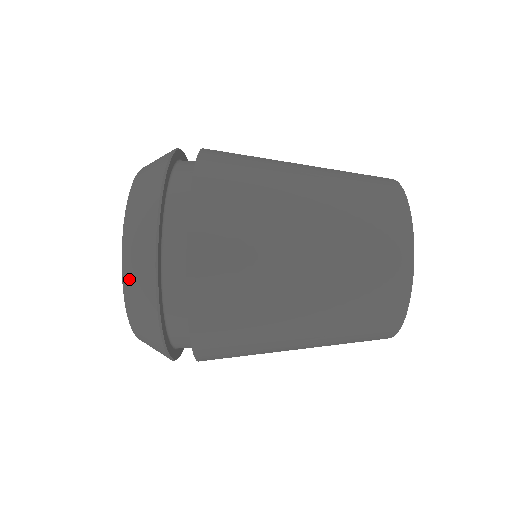
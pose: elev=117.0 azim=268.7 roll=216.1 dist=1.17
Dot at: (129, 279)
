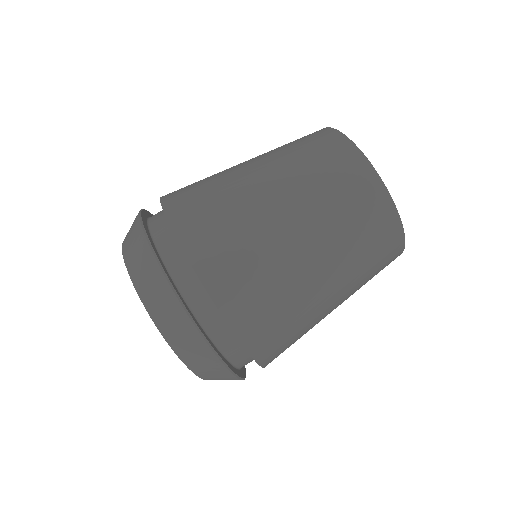
Dot at: (156, 313)
